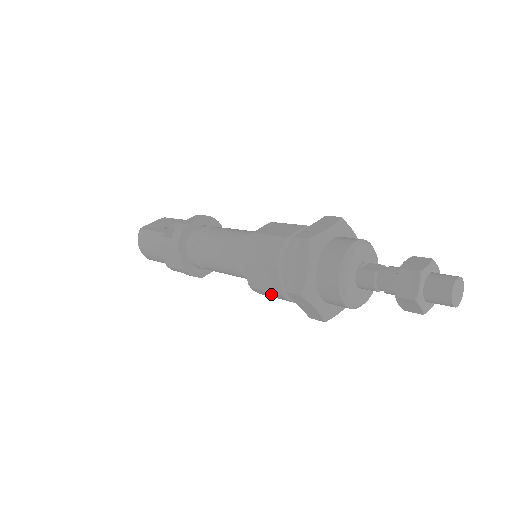
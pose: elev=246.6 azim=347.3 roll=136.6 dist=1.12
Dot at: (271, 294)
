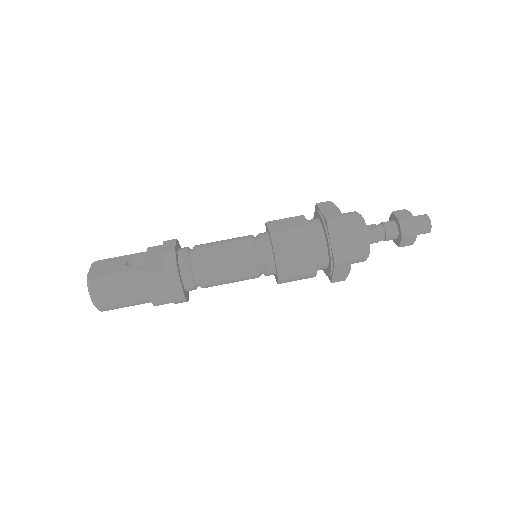
Dot at: (300, 277)
